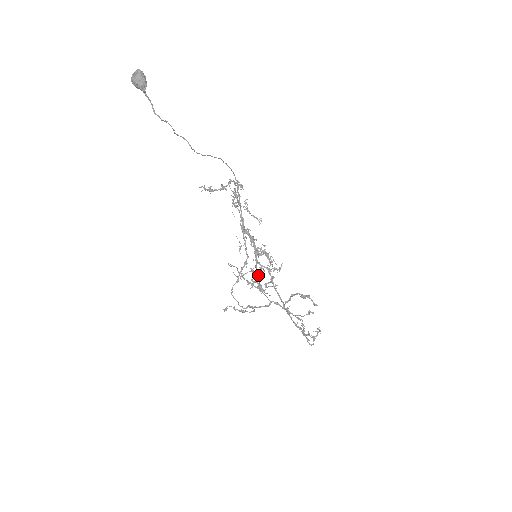
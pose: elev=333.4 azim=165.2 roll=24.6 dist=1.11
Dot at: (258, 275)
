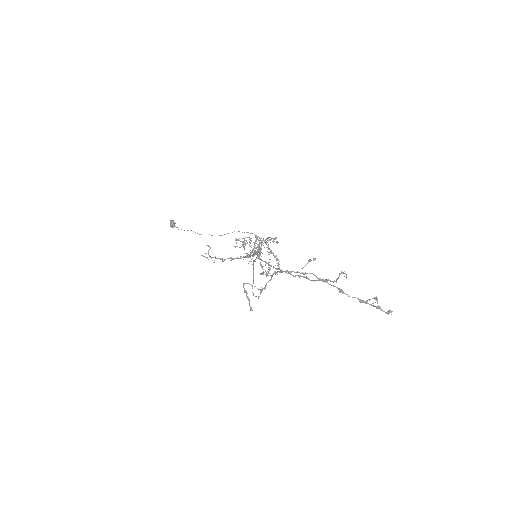
Dot at: (269, 270)
